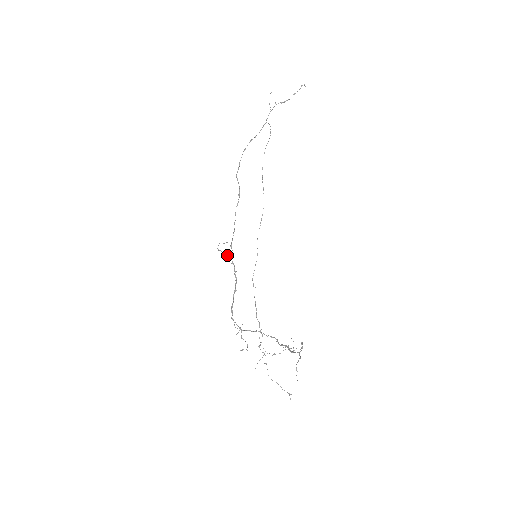
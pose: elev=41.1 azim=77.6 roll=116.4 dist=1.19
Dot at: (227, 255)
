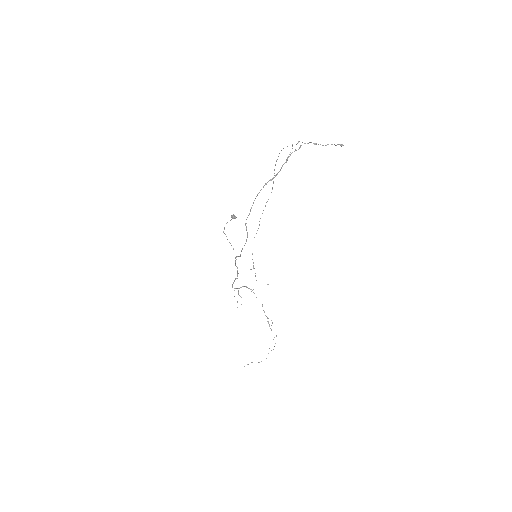
Dot at: (232, 218)
